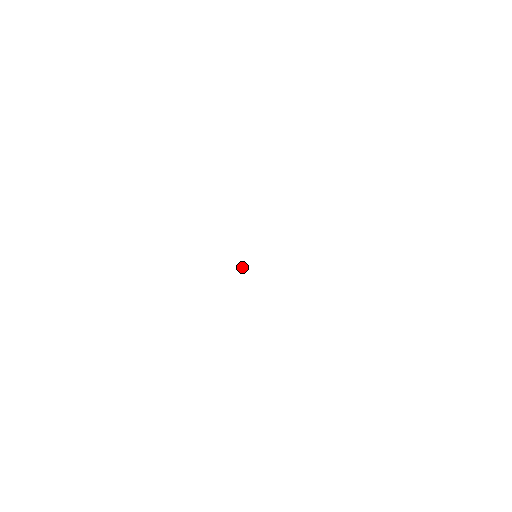
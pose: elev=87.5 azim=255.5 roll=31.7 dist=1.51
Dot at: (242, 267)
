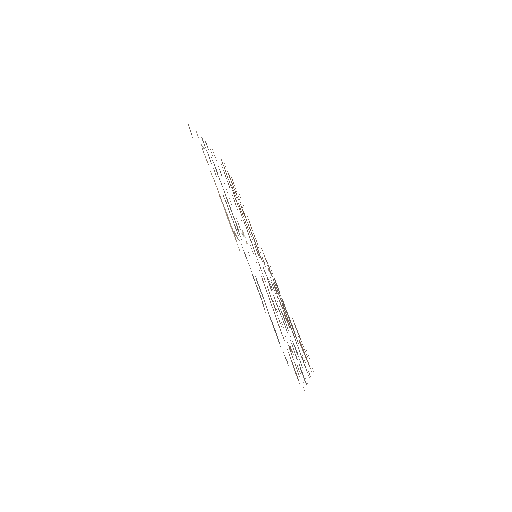
Dot at: occluded
